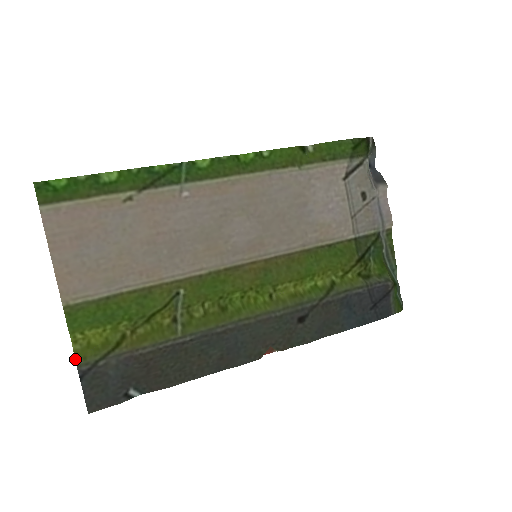
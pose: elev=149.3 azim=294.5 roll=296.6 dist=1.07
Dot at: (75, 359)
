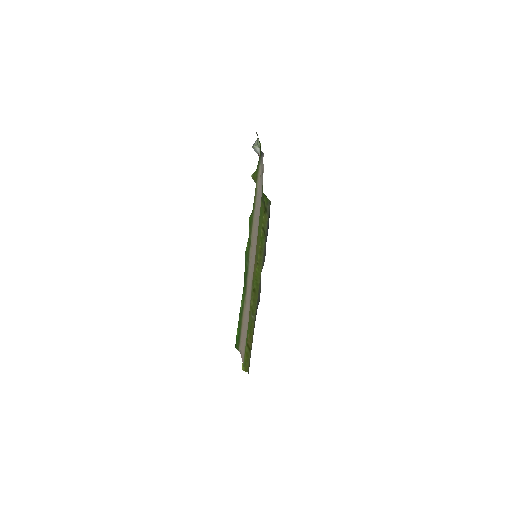
Dot at: occluded
